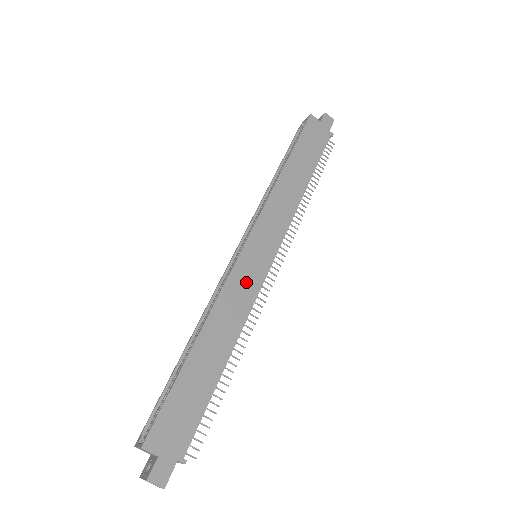
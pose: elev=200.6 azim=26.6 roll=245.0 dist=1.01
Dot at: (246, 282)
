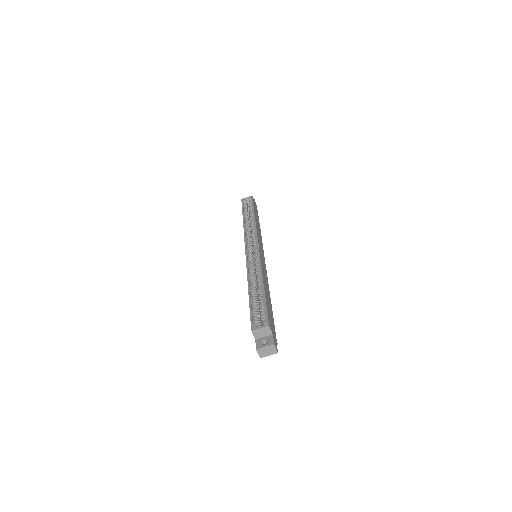
Dot at: occluded
